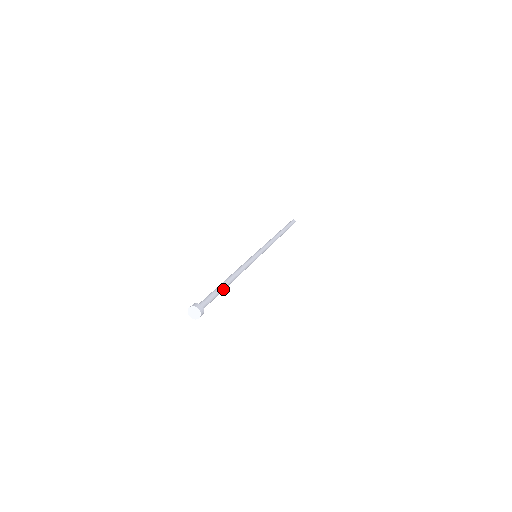
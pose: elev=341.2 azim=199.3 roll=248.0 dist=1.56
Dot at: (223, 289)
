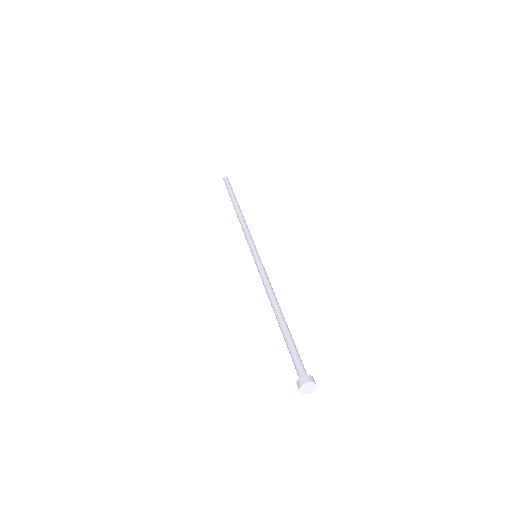
Dot at: occluded
